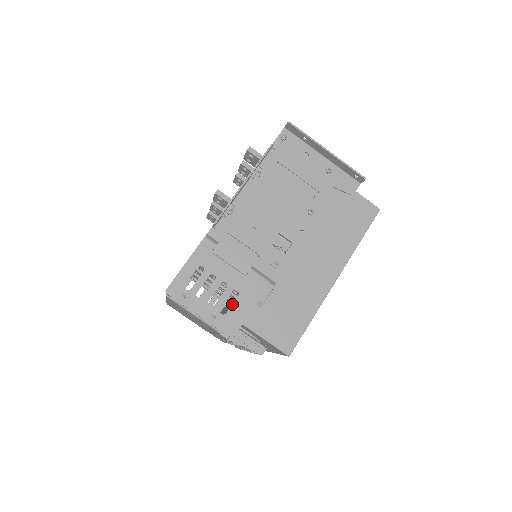
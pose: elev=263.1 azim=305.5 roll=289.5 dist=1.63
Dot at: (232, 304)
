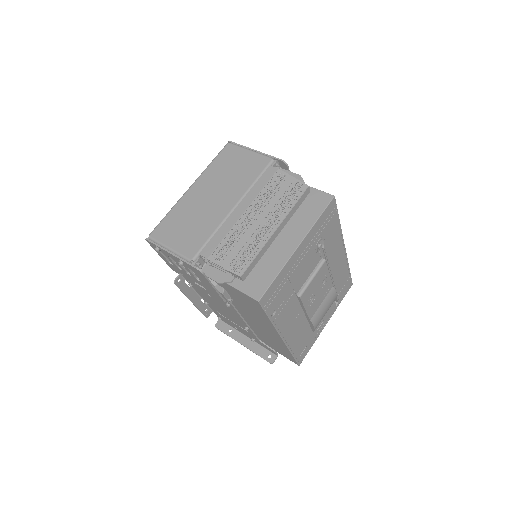
Dot at: occluded
